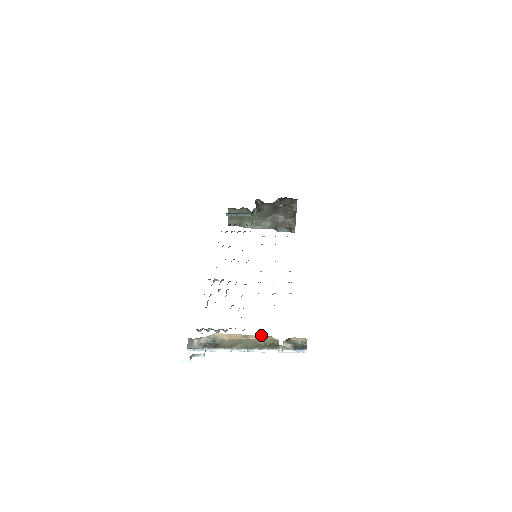
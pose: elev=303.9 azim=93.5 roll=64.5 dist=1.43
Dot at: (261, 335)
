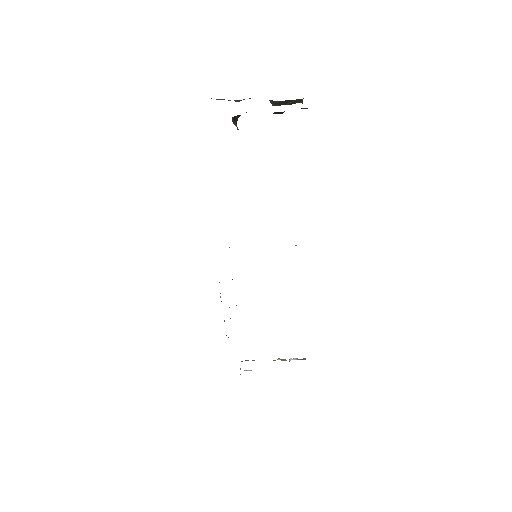
Dot at: occluded
